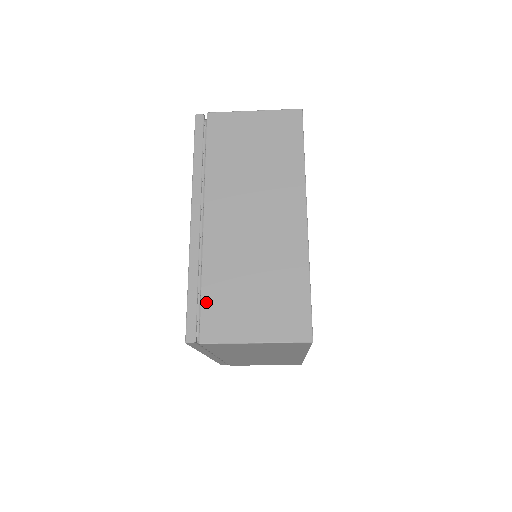
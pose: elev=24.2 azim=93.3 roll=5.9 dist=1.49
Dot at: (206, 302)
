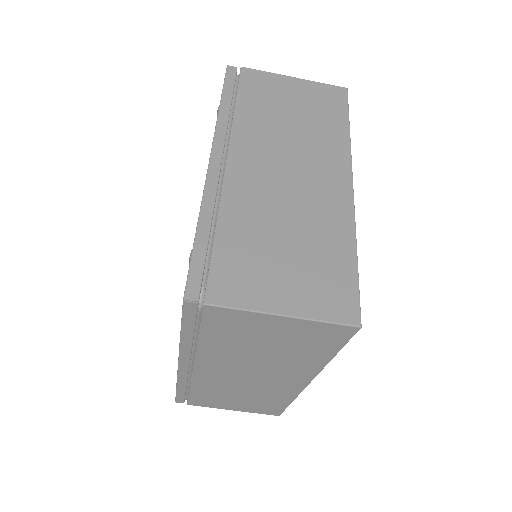
Dot at: (220, 254)
